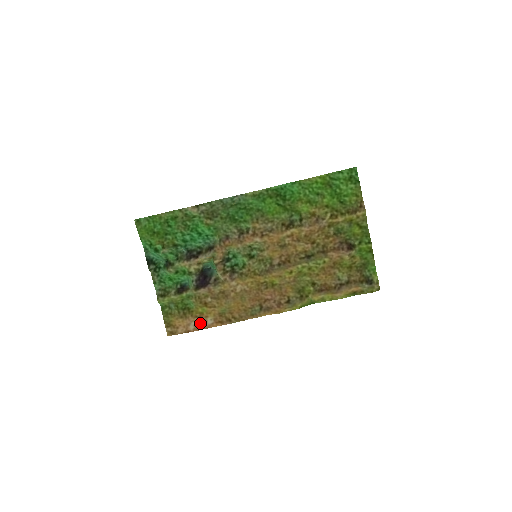
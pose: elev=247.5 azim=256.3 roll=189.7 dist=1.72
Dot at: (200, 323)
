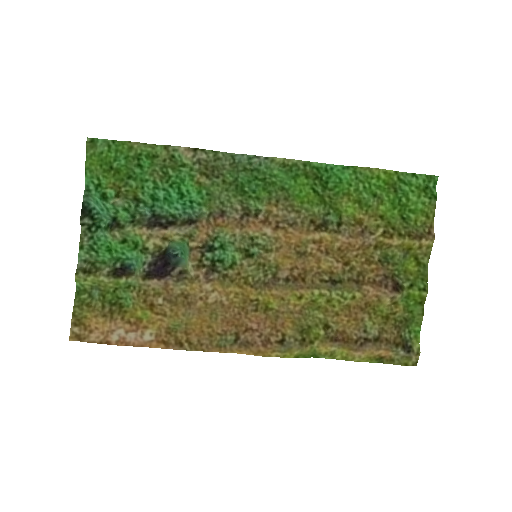
Dot at: (131, 334)
